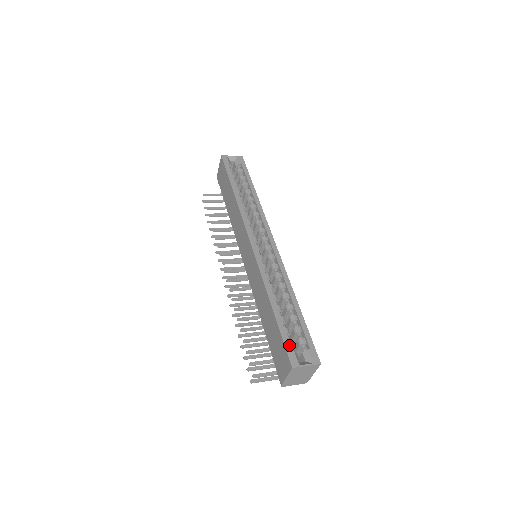
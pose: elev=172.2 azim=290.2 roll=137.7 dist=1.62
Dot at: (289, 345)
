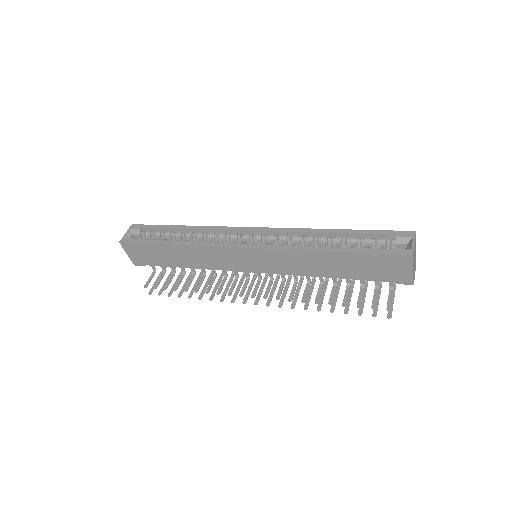
Dot at: (385, 250)
